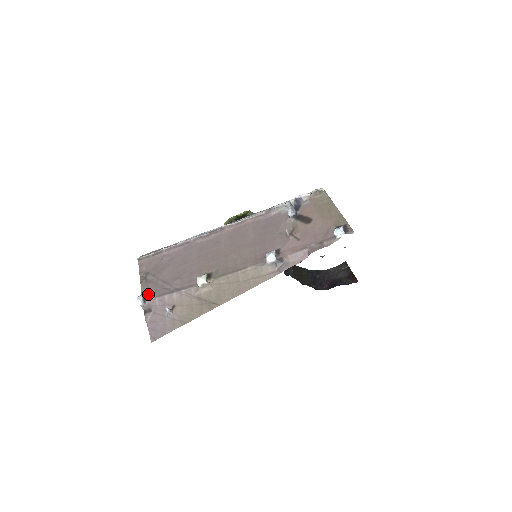
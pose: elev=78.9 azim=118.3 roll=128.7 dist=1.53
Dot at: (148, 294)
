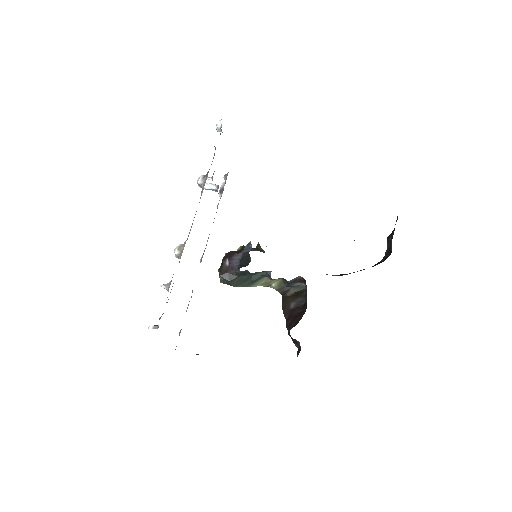
Dot at: occluded
